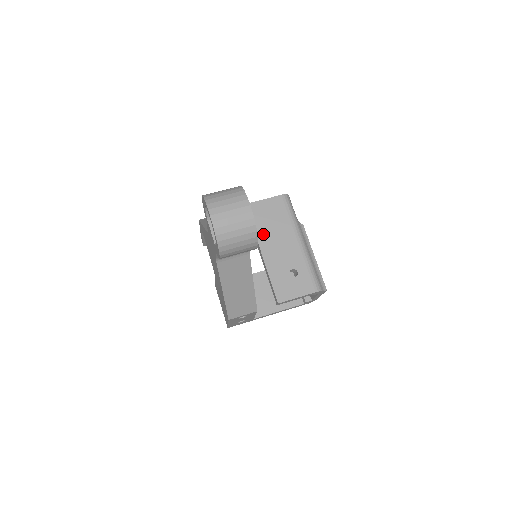
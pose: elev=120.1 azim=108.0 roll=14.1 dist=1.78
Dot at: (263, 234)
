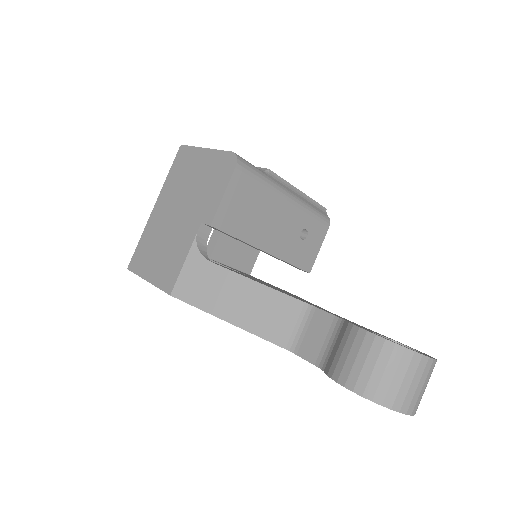
Dot at: (254, 234)
